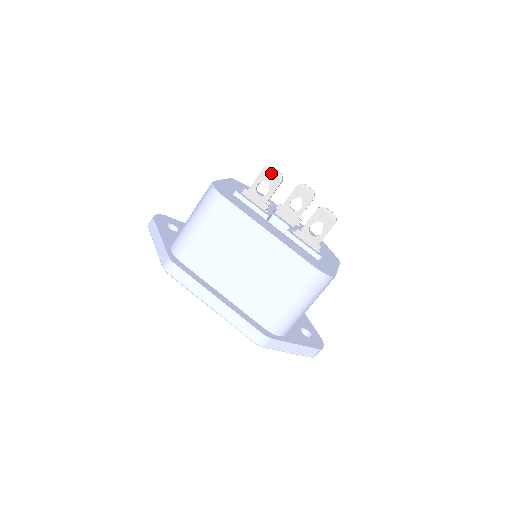
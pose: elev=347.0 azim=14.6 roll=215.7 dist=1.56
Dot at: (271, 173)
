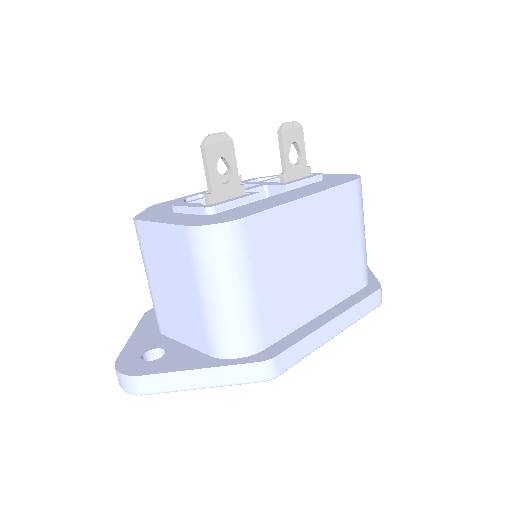
Dot at: (216, 144)
